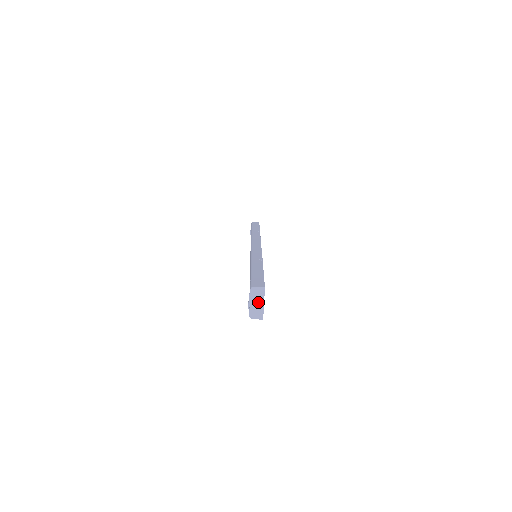
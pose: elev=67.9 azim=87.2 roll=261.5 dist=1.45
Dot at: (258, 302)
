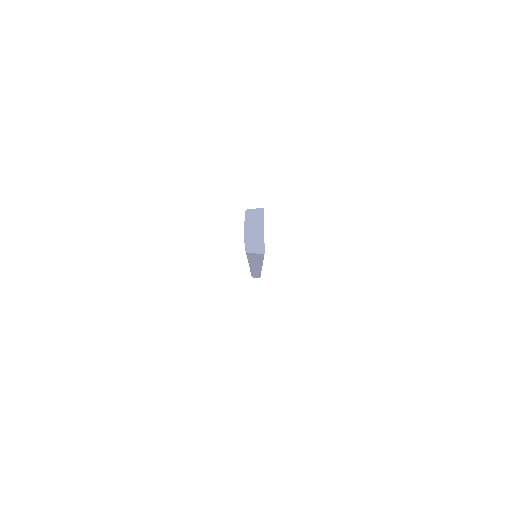
Dot at: (256, 229)
